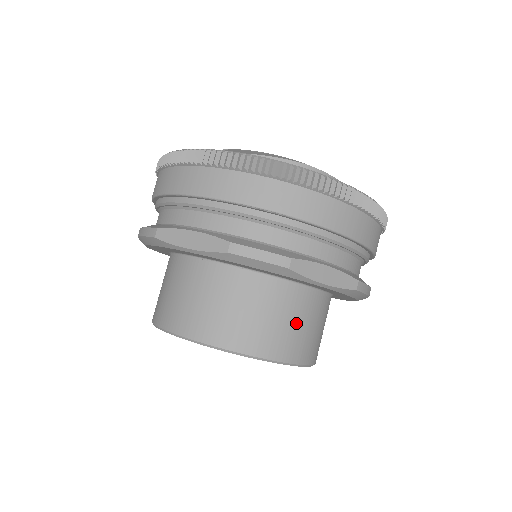
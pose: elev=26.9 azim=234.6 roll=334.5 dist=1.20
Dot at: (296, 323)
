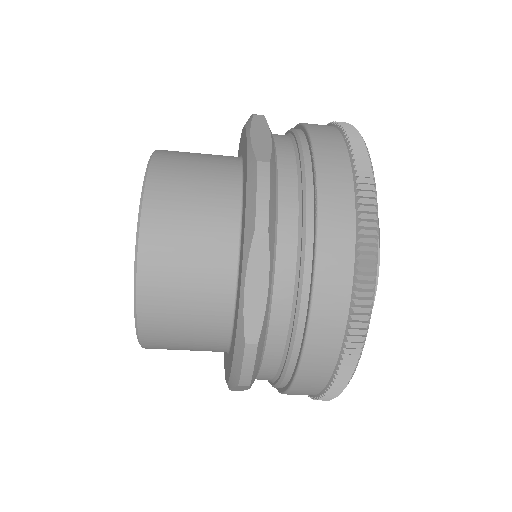
Dot at: (188, 281)
